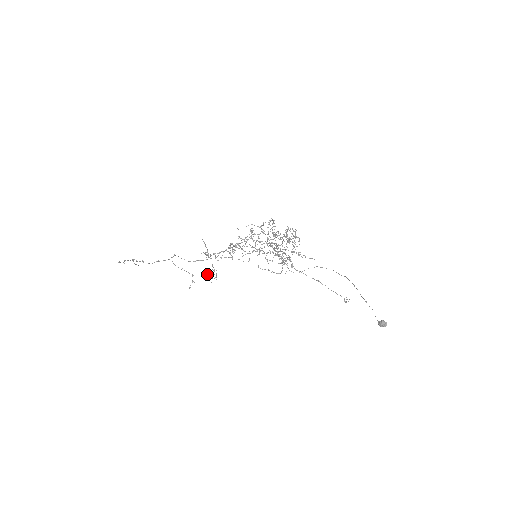
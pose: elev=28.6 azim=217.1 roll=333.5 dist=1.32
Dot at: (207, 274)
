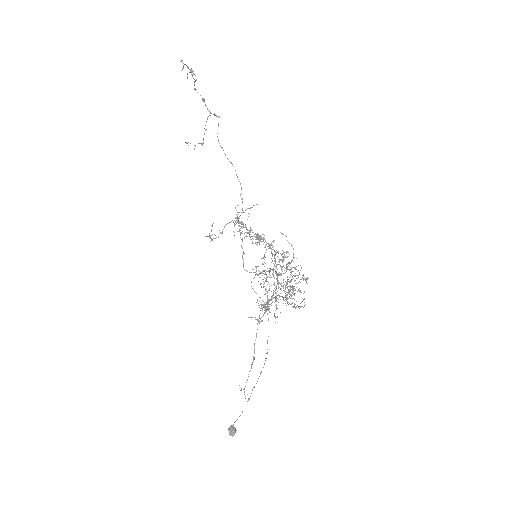
Dot at: (212, 224)
